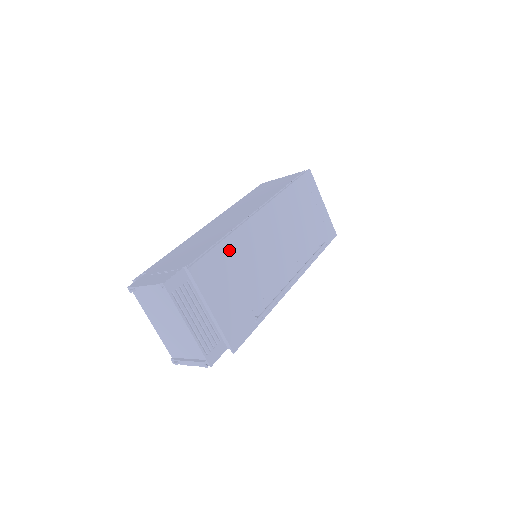
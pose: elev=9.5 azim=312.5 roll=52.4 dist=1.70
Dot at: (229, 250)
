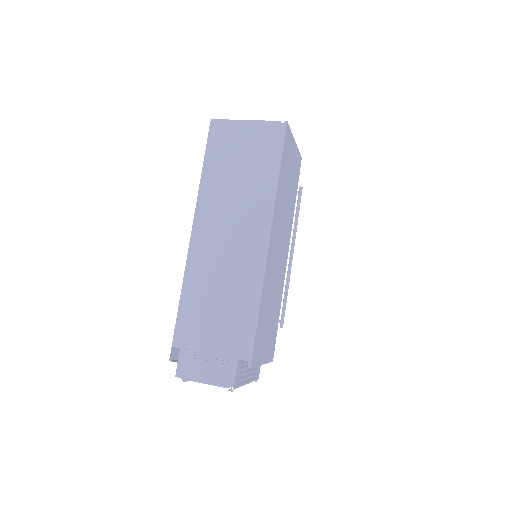
Dot at: (262, 309)
